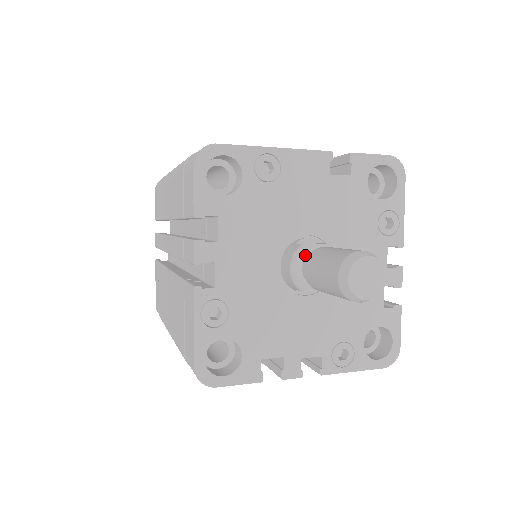
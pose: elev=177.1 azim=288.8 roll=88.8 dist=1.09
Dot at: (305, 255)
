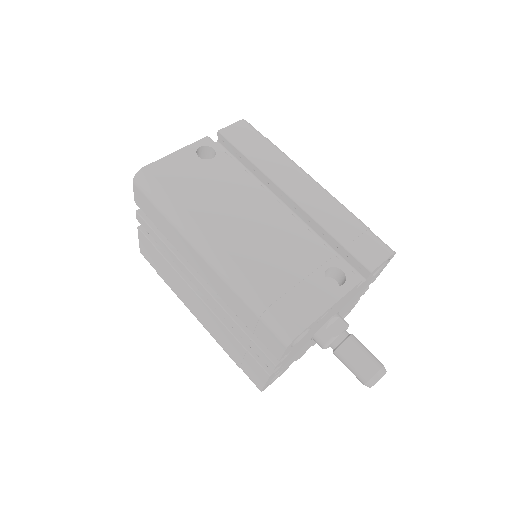
Dot at: (334, 341)
